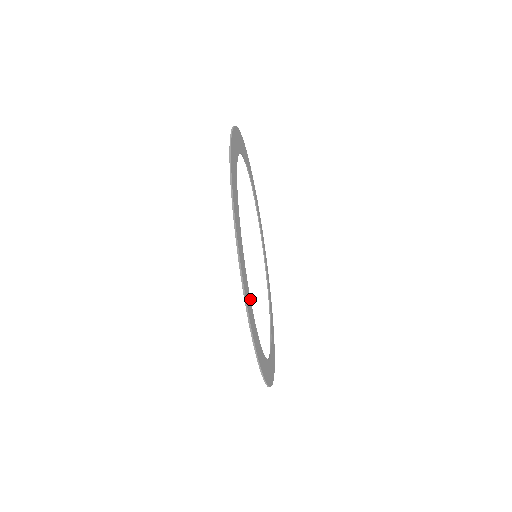
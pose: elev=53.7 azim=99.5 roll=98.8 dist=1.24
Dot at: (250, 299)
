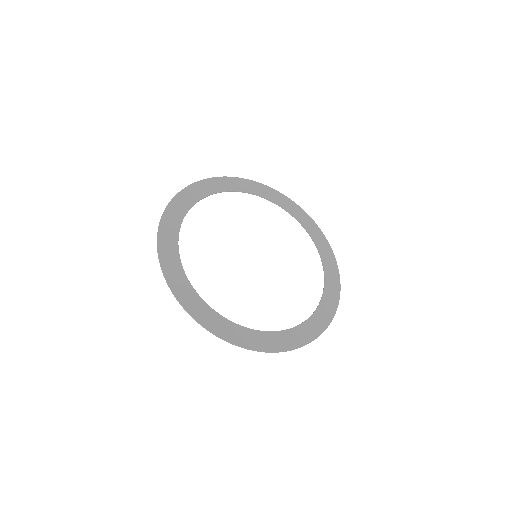
Dot at: (181, 265)
